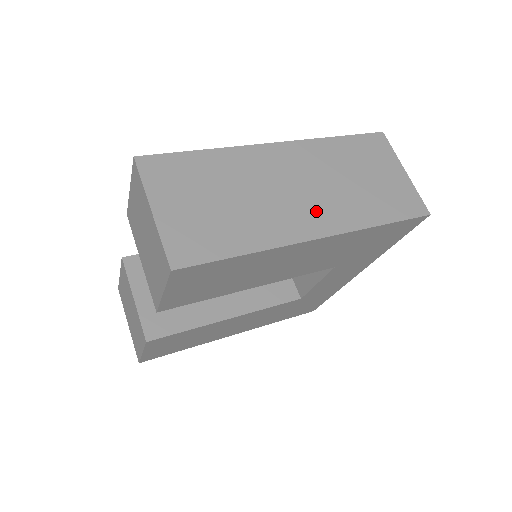
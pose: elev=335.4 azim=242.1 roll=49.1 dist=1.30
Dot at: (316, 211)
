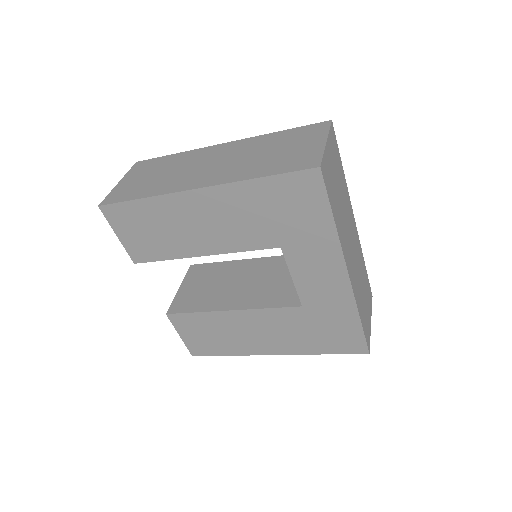
Dot at: (212, 174)
